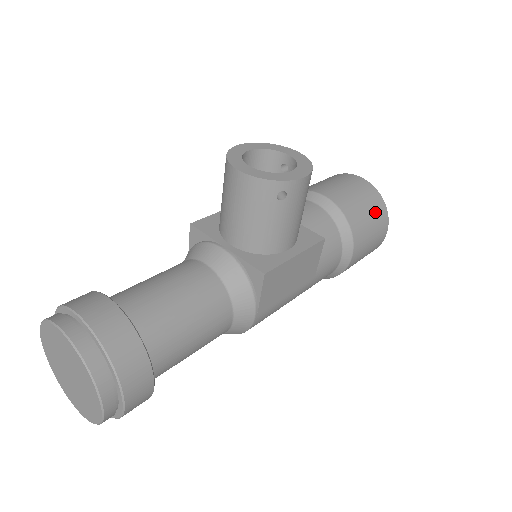
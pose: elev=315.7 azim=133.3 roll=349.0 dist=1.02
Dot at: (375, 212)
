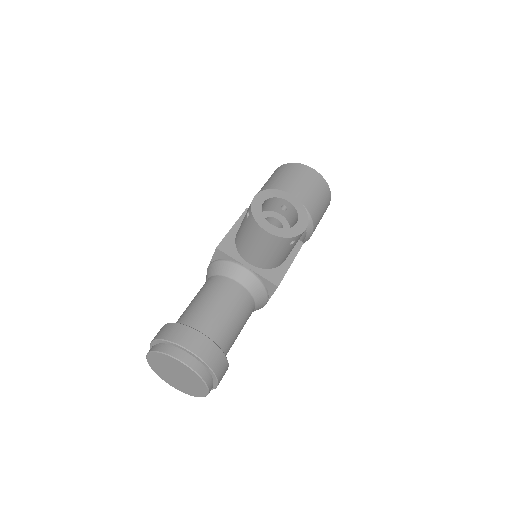
Dot at: (325, 199)
